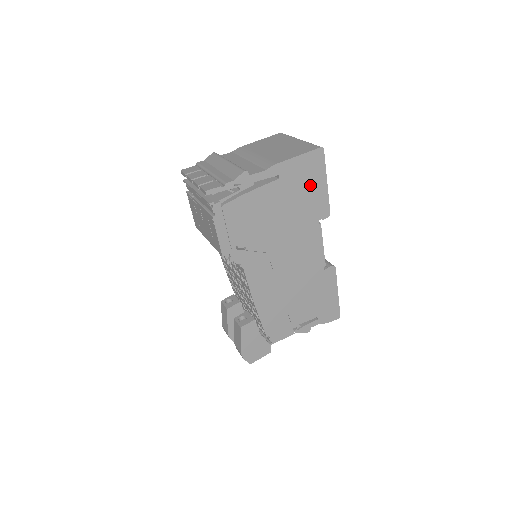
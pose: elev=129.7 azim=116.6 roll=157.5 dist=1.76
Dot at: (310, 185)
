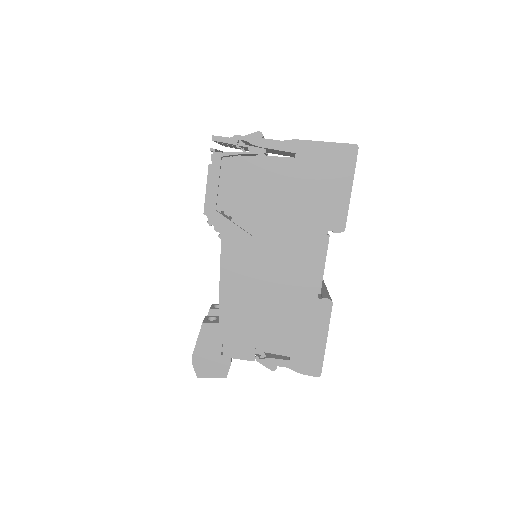
Dot at: (329, 182)
